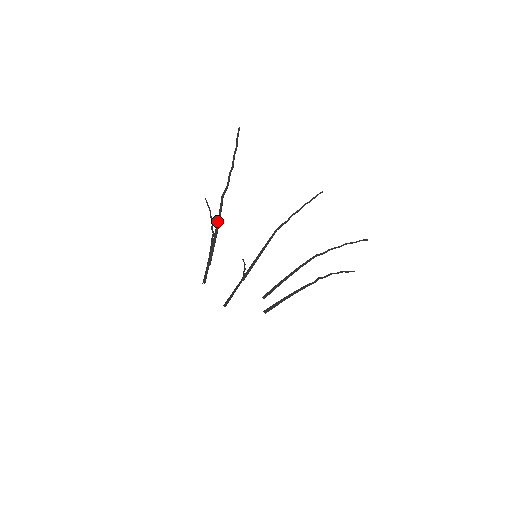
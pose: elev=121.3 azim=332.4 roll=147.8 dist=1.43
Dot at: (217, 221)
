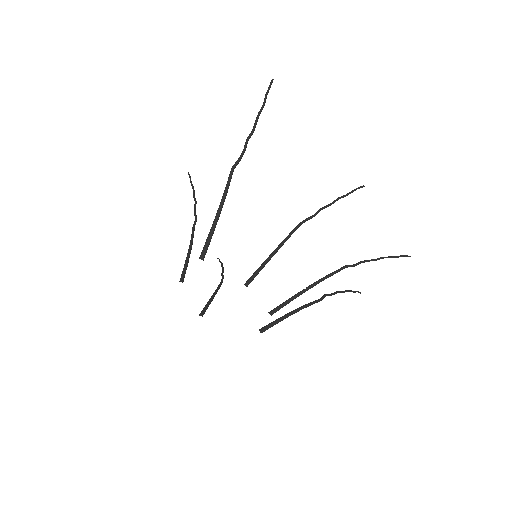
Dot at: (221, 201)
